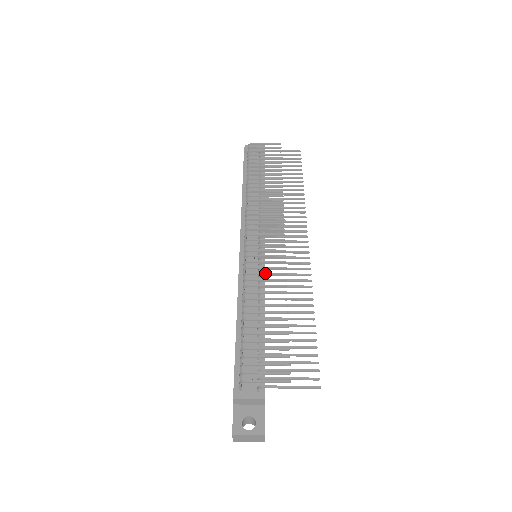
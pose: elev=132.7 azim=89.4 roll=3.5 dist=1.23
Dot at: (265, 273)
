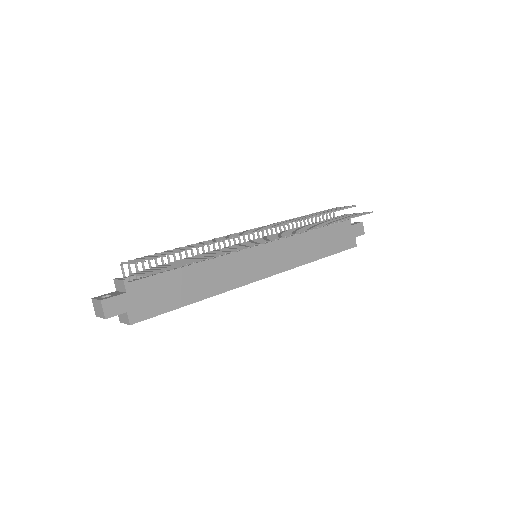
Dot at: (222, 238)
